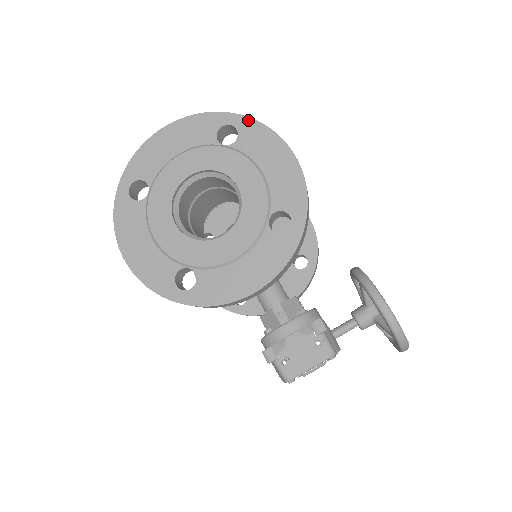
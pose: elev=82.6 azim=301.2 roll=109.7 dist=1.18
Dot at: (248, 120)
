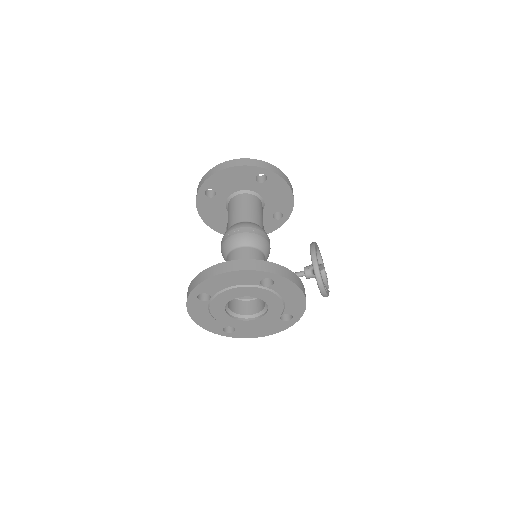
Dot at: (282, 278)
